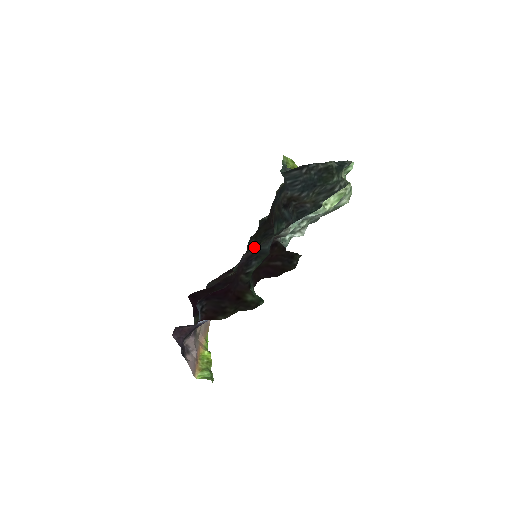
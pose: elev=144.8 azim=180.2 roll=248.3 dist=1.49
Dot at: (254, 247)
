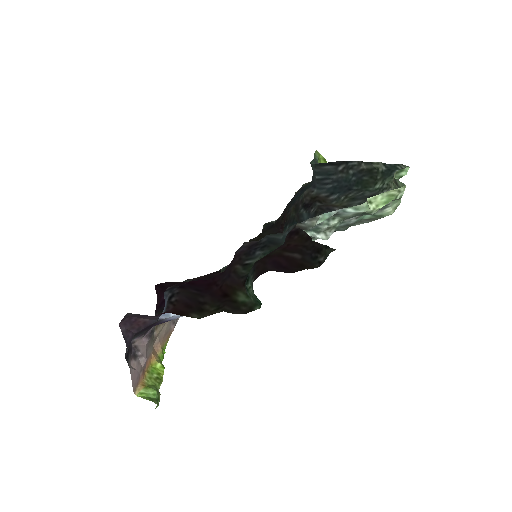
Dot at: occluded
